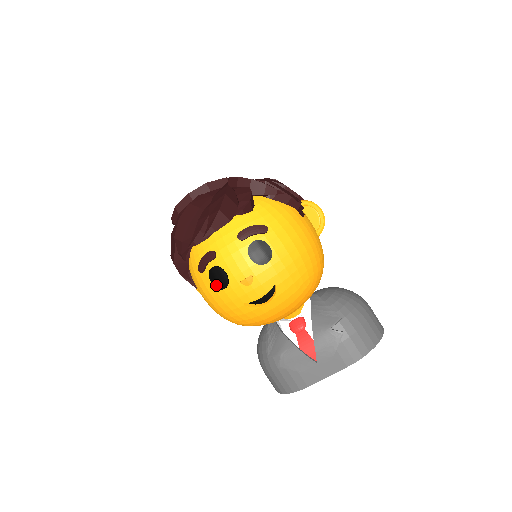
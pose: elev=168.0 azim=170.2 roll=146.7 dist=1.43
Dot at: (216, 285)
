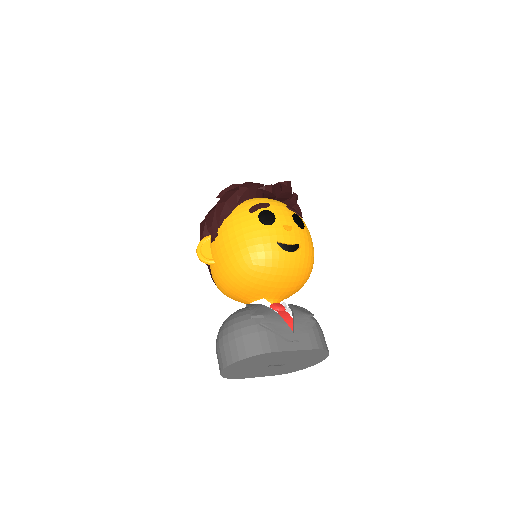
Dot at: (263, 221)
